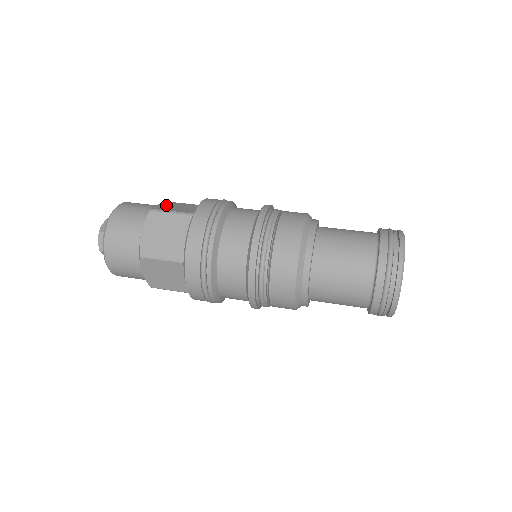
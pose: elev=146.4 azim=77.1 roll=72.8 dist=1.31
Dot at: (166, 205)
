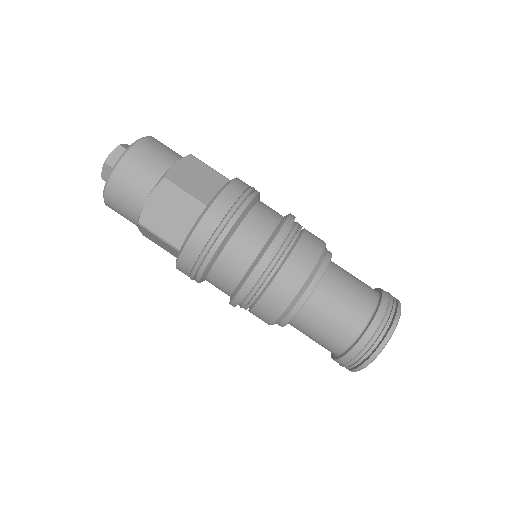
Dot at: (184, 168)
